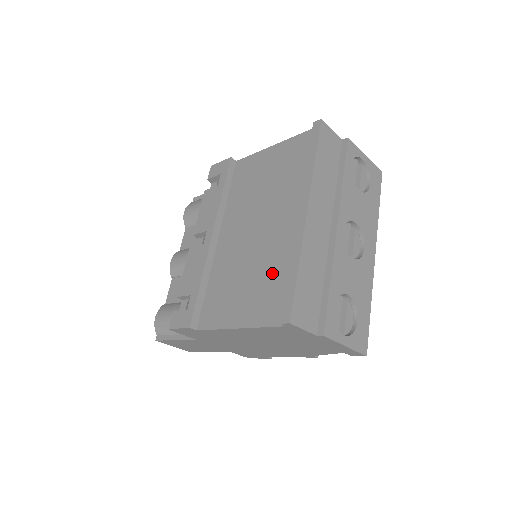
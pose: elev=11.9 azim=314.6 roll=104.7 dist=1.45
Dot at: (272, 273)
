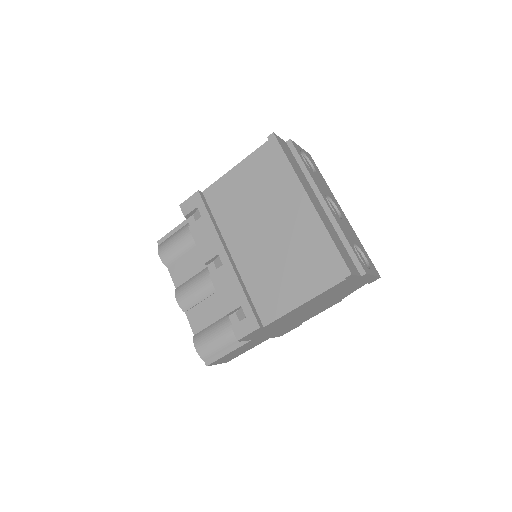
Dot at: (307, 253)
